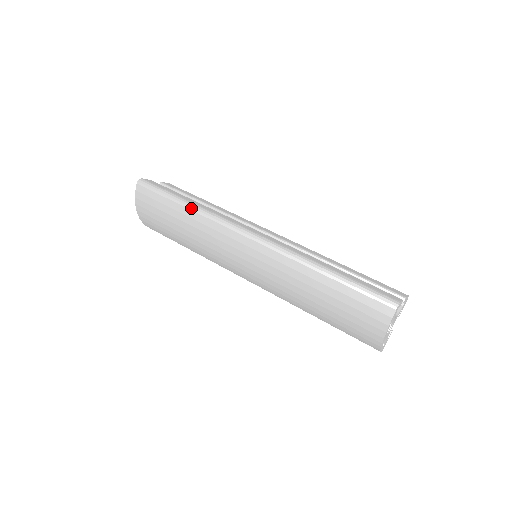
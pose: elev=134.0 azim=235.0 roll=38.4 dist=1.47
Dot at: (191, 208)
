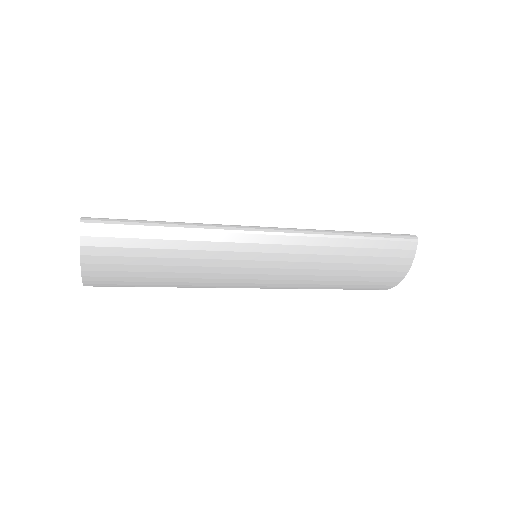
Dot at: (182, 228)
